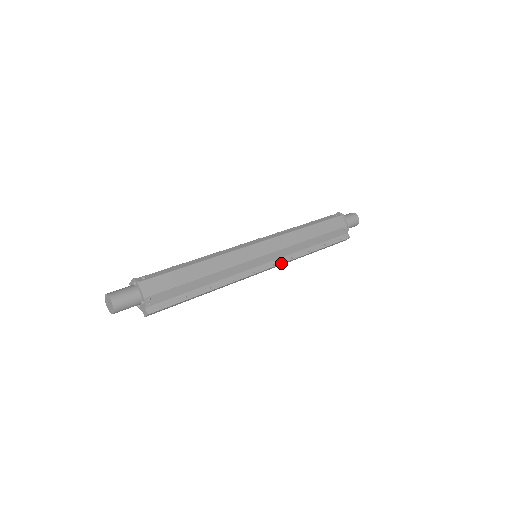
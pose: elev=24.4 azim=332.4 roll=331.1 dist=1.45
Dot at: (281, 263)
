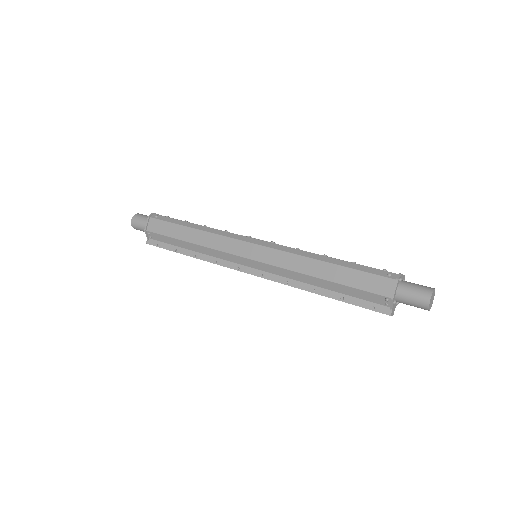
Dot at: (270, 279)
